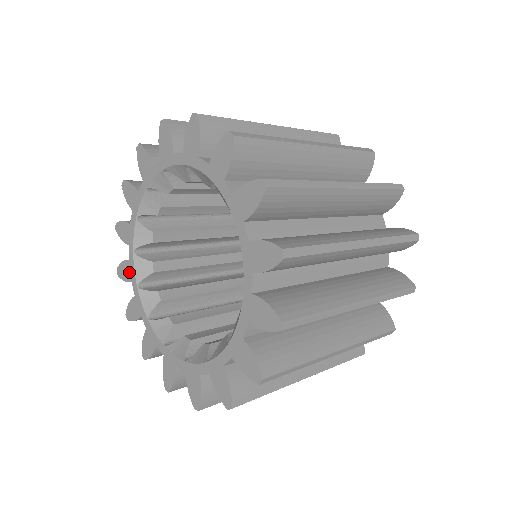
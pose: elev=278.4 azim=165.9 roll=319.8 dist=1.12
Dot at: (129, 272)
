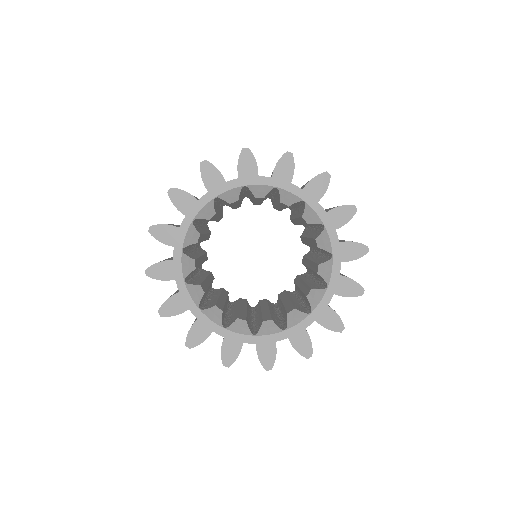
Dot at: (182, 303)
